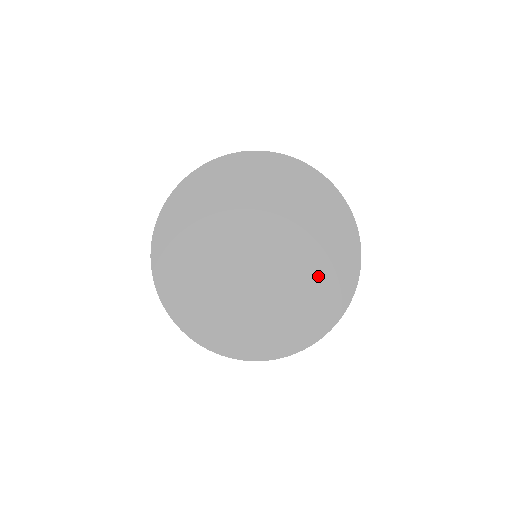
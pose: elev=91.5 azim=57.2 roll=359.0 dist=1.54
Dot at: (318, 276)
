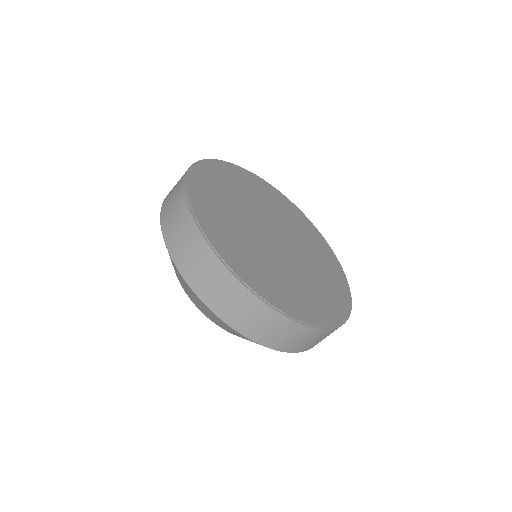
Dot at: (324, 279)
